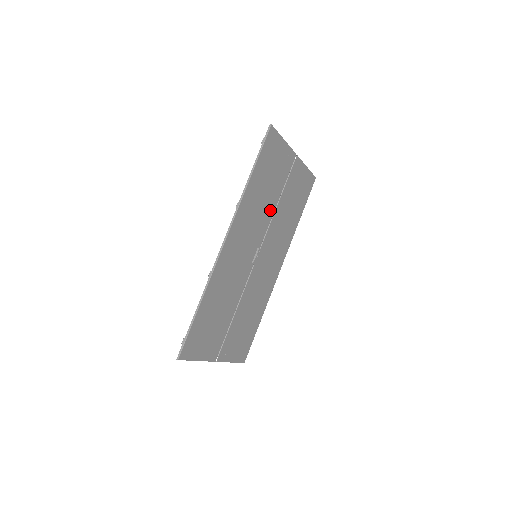
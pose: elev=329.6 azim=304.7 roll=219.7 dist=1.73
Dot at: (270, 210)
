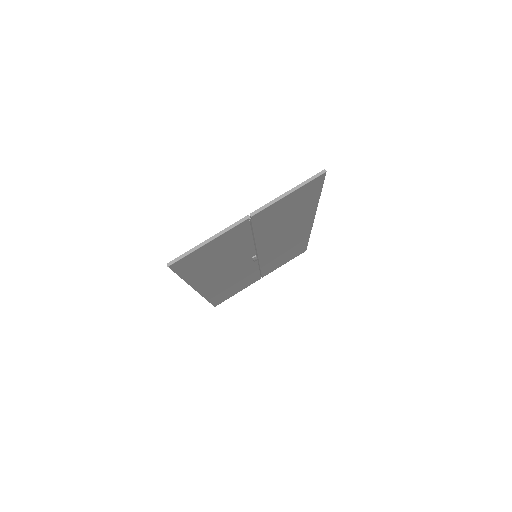
Dot at: (245, 248)
